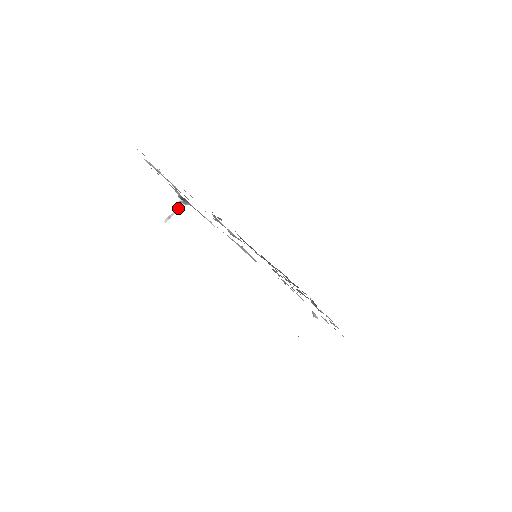
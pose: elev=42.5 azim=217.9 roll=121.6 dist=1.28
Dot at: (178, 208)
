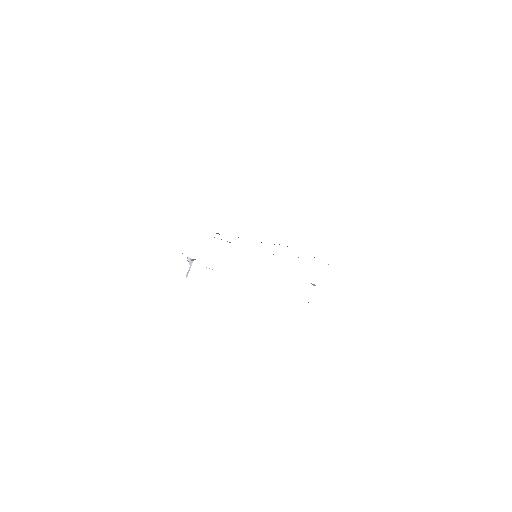
Dot at: (190, 265)
